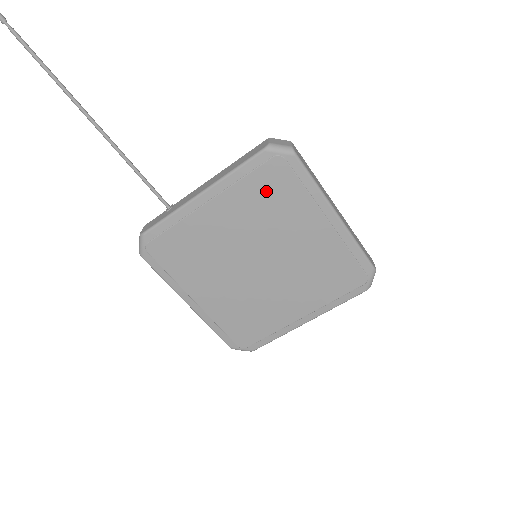
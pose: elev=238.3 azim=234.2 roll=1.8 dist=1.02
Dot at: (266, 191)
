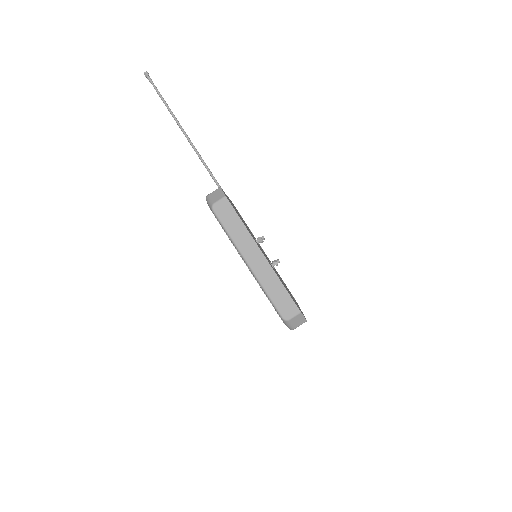
Dot at: occluded
